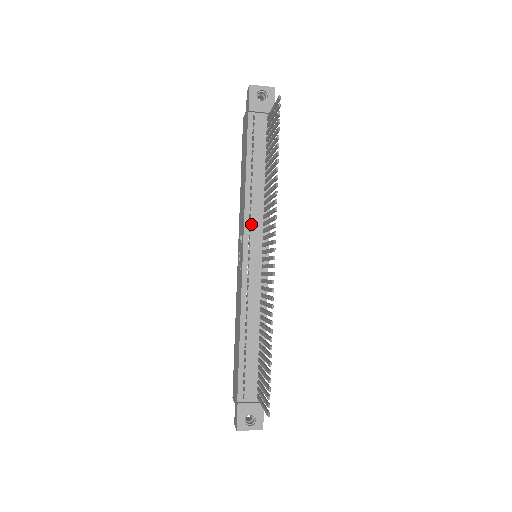
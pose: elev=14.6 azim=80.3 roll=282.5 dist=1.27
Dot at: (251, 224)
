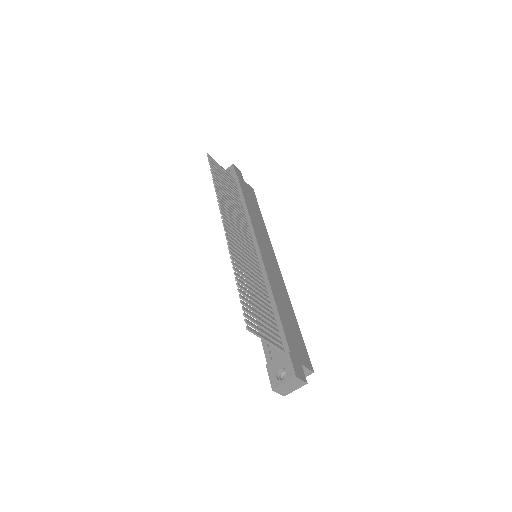
Dot at: occluded
